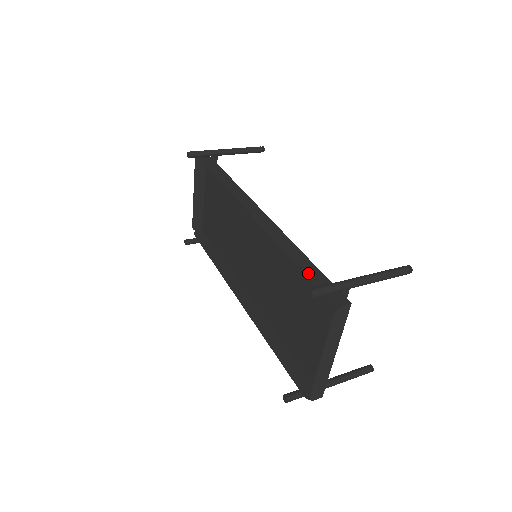
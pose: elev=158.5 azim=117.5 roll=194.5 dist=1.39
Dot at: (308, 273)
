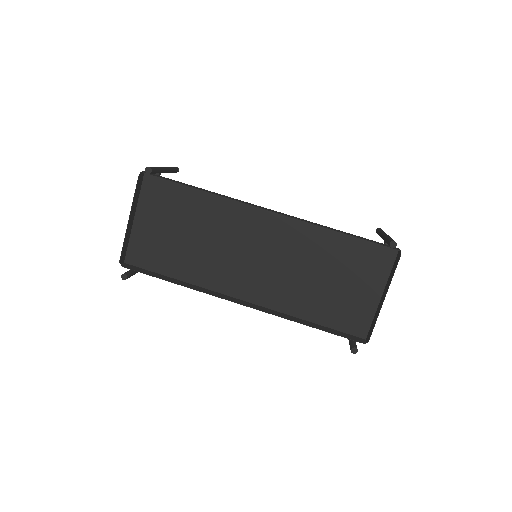
Dot at: (363, 239)
